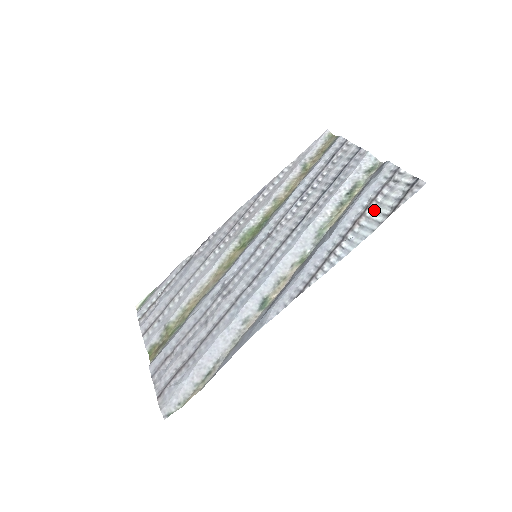
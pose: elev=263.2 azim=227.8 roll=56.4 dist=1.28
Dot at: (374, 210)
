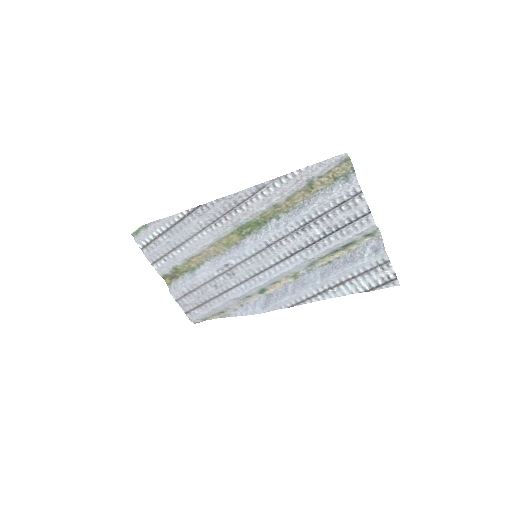
Dot at: (358, 281)
